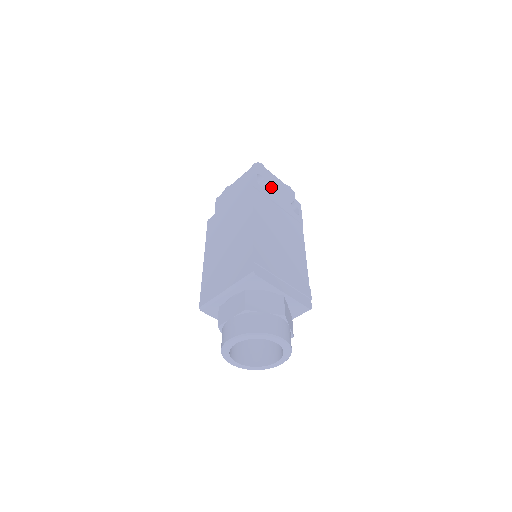
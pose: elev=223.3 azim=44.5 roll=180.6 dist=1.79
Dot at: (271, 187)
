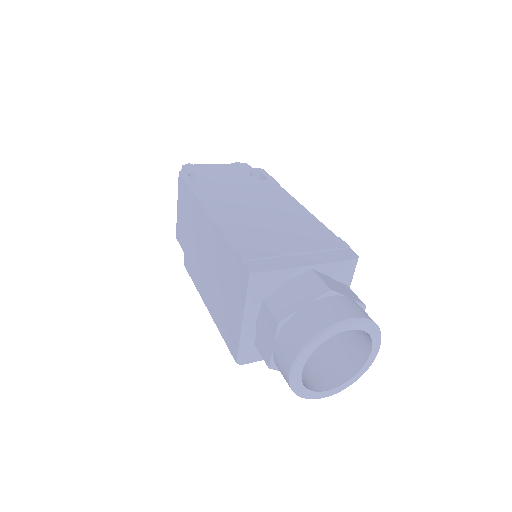
Dot at: (214, 176)
